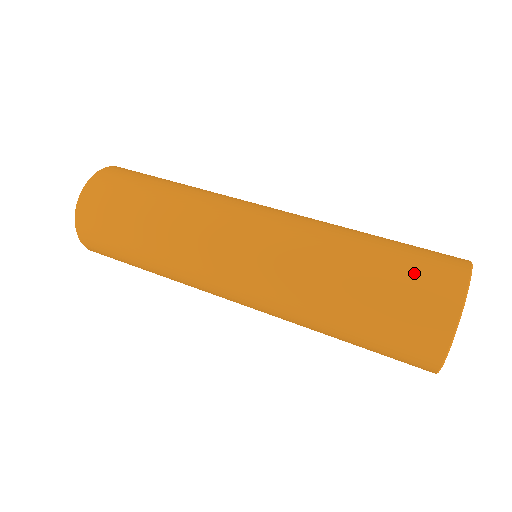
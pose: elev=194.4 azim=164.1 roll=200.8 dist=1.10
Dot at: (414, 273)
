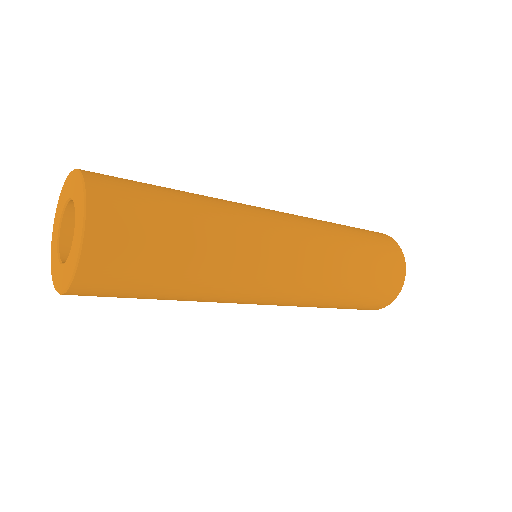
Dot at: (385, 273)
